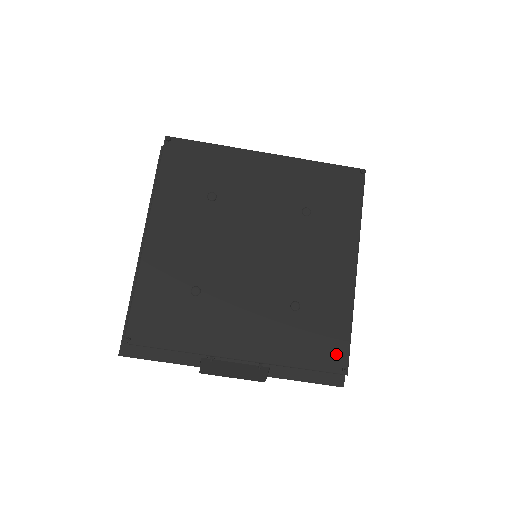
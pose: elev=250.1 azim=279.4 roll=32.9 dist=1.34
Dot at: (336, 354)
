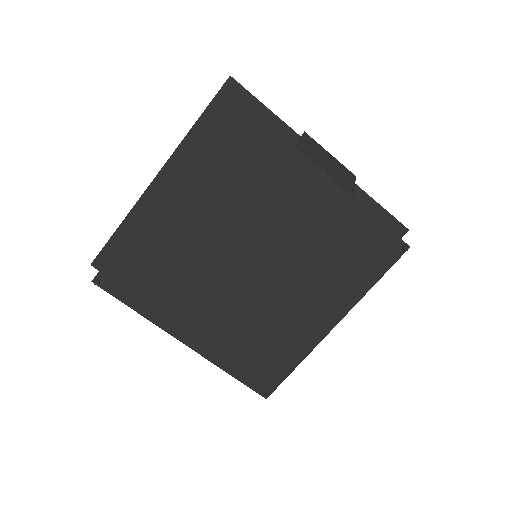
Dot at: (267, 381)
